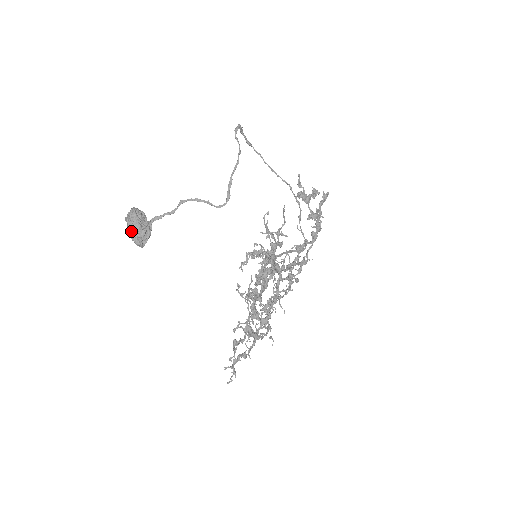
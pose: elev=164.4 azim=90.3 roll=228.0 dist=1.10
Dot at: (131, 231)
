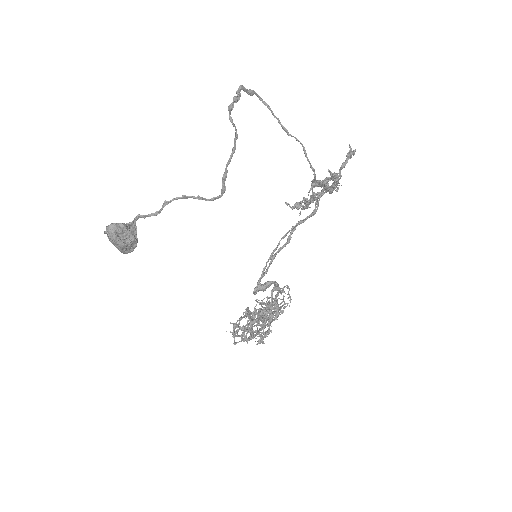
Dot at: (115, 246)
